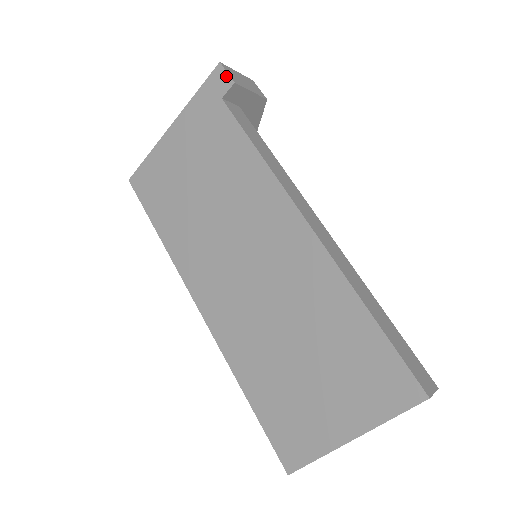
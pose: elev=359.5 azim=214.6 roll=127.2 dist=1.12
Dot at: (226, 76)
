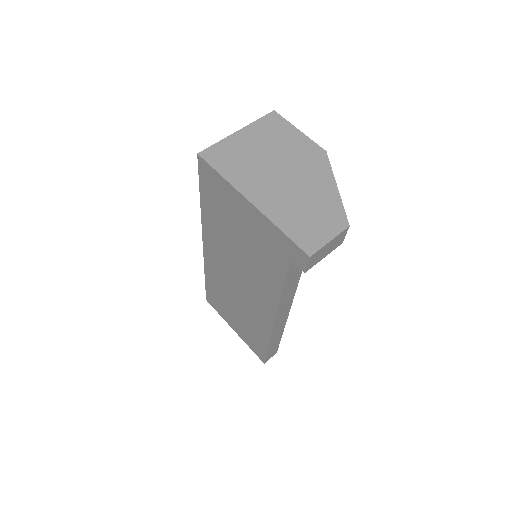
Dot at: (304, 265)
